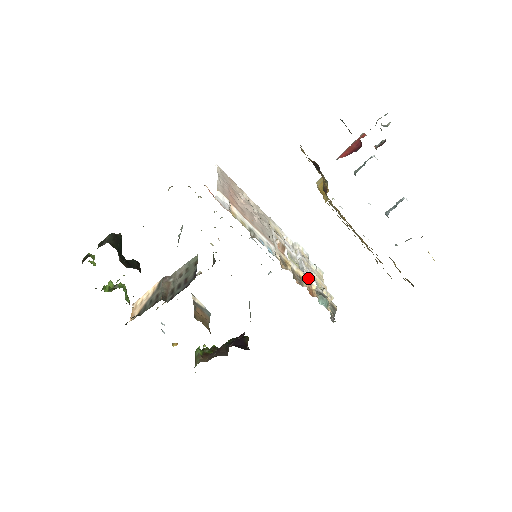
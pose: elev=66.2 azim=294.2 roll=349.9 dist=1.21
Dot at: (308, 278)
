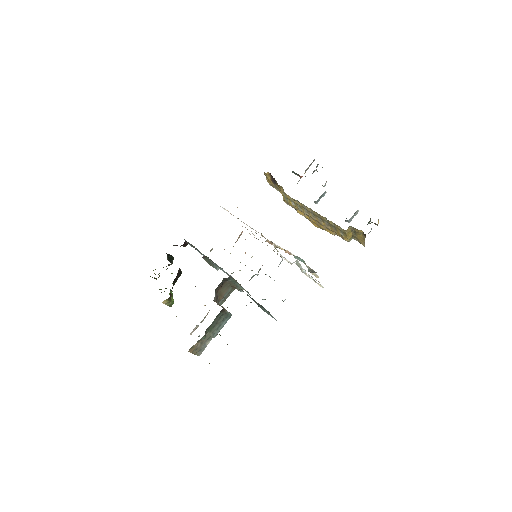
Dot at: (287, 250)
